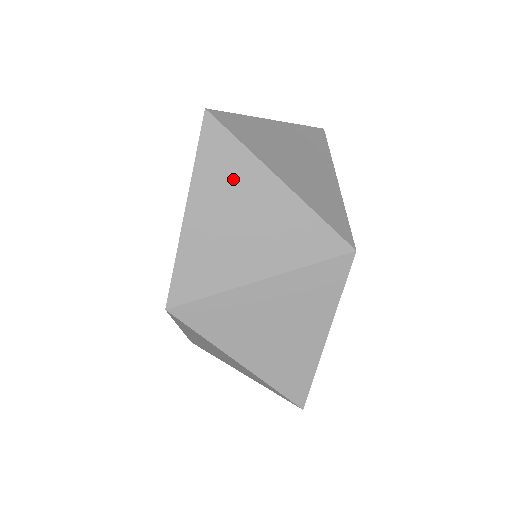
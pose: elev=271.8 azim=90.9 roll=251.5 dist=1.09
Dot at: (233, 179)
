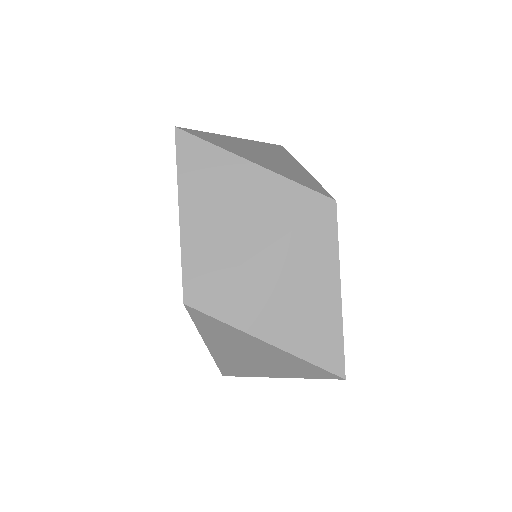
Dot at: (212, 173)
